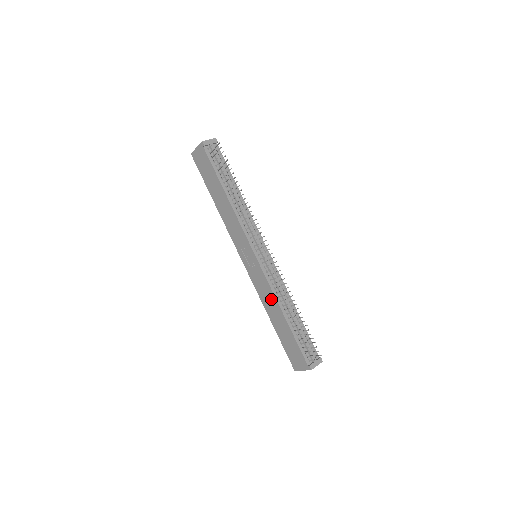
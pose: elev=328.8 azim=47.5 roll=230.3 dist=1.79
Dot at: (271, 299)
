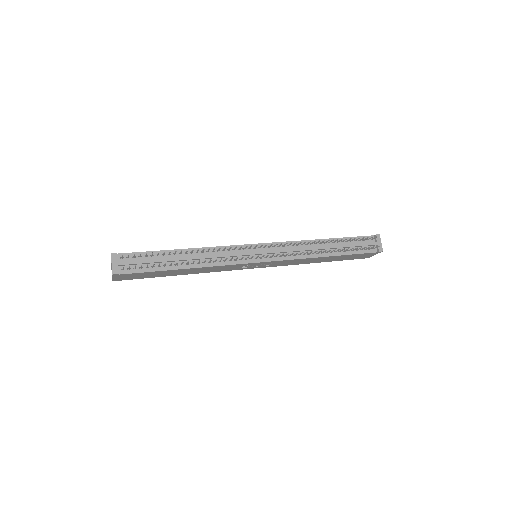
Dot at: (305, 260)
